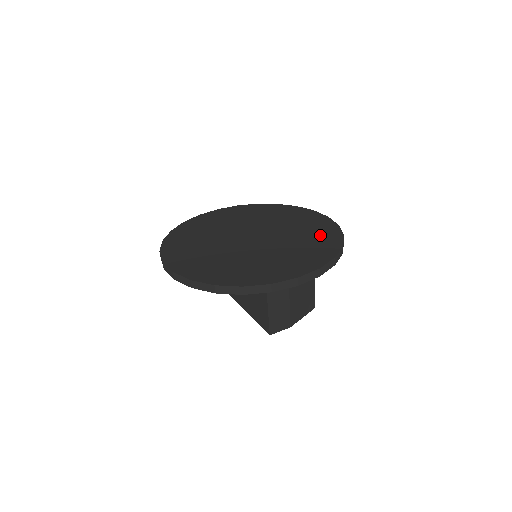
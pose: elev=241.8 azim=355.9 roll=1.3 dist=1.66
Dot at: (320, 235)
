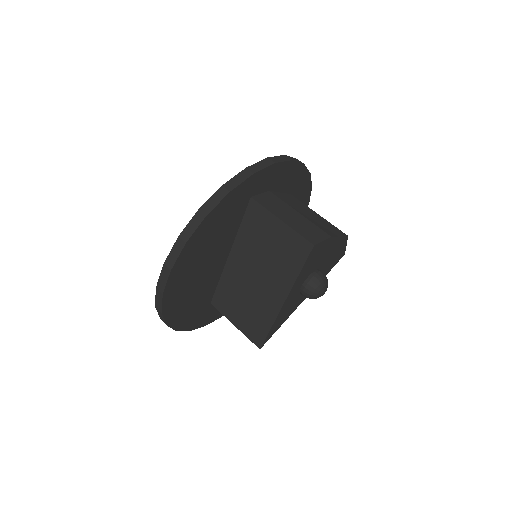
Dot at: occluded
